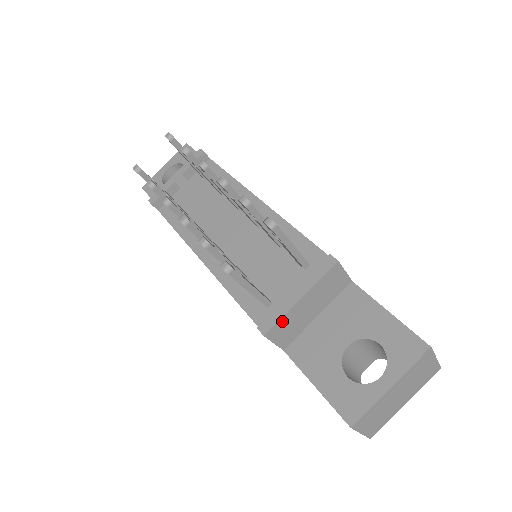
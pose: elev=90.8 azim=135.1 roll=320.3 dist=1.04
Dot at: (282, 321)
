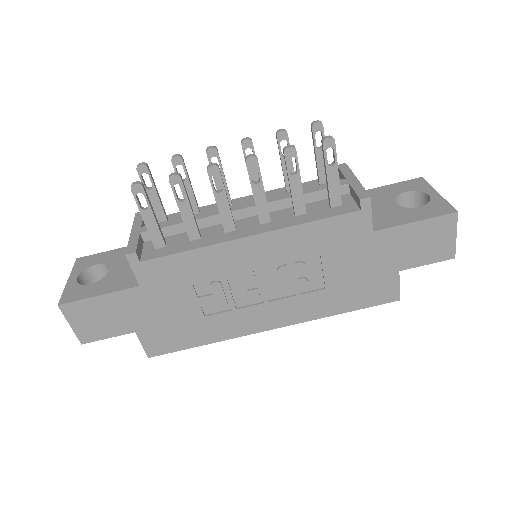
Dot at: (365, 192)
